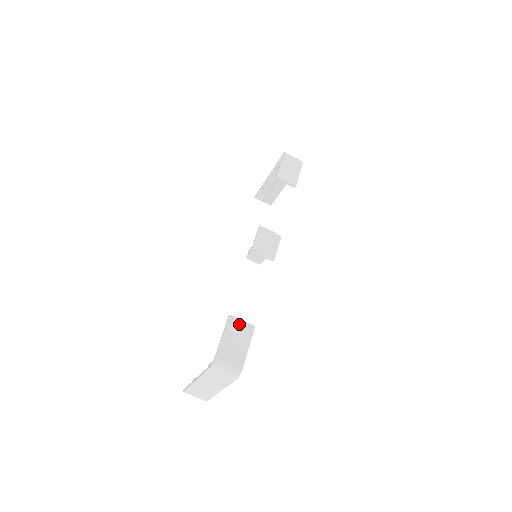
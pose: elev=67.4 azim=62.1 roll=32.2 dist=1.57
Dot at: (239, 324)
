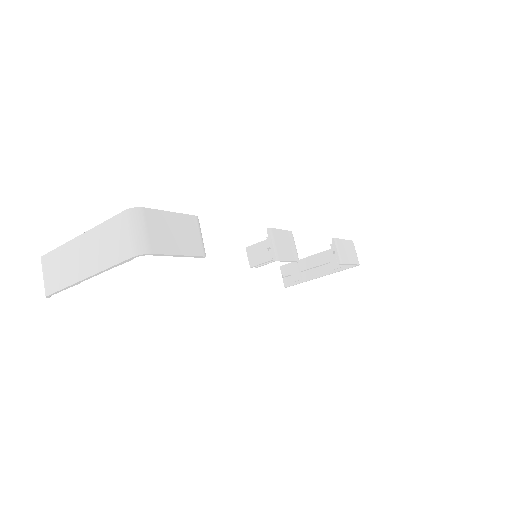
Dot at: (197, 232)
